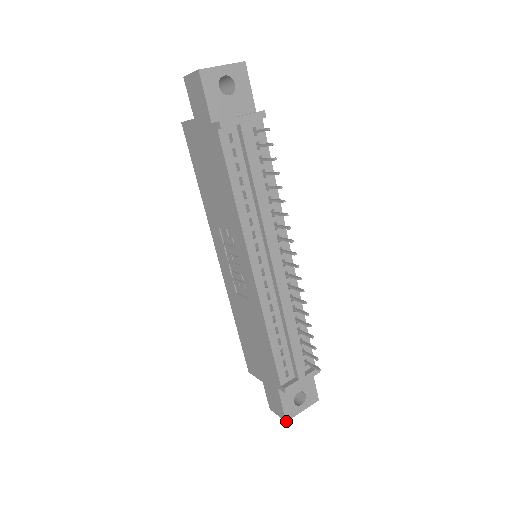
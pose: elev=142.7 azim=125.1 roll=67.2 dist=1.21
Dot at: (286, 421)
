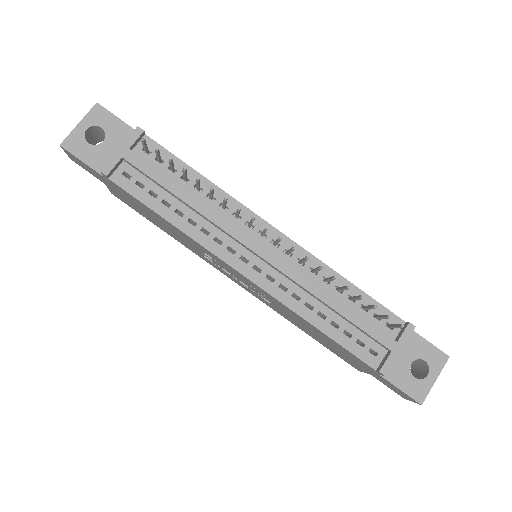
Dot at: (421, 404)
